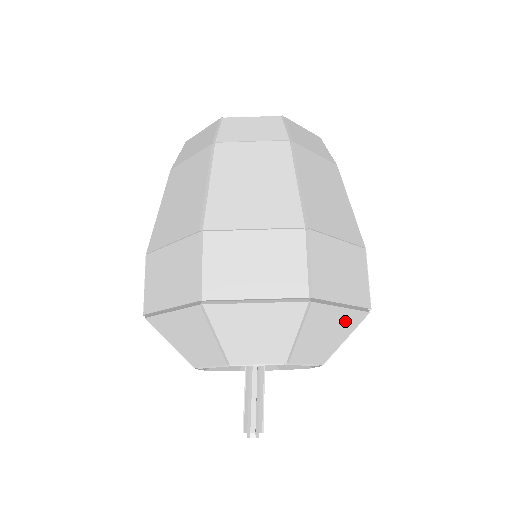
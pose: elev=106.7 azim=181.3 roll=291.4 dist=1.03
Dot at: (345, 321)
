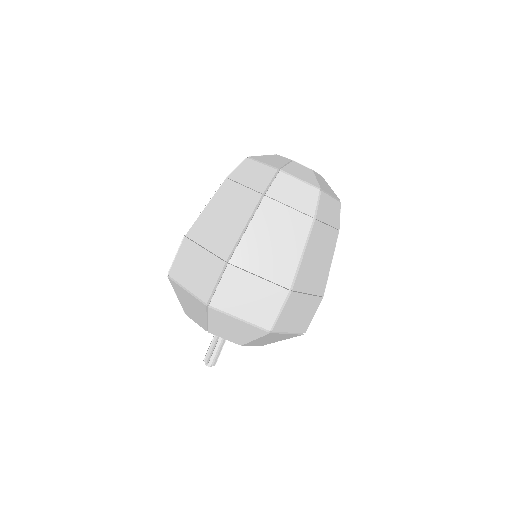
Dot at: occluded
